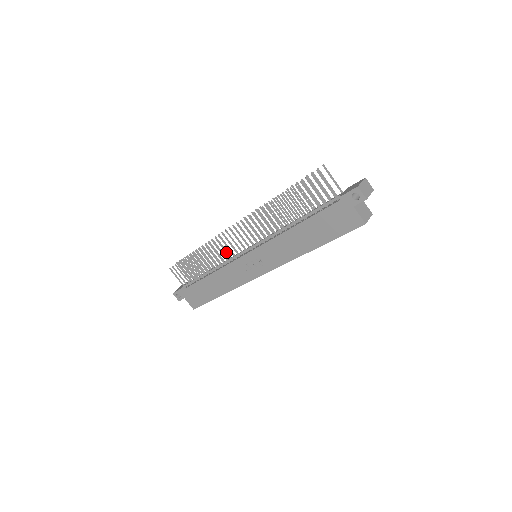
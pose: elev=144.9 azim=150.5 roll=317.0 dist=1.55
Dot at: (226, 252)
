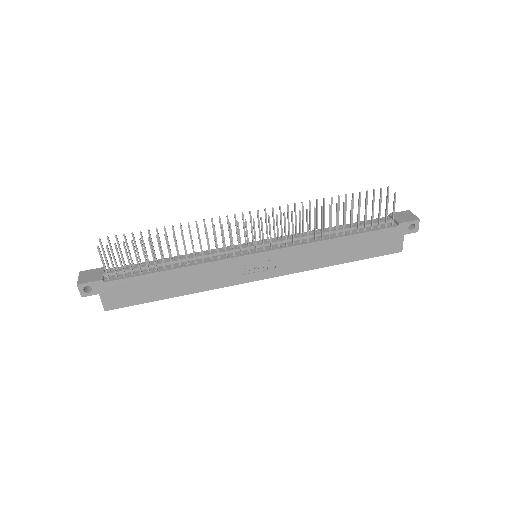
Dot at: (225, 245)
